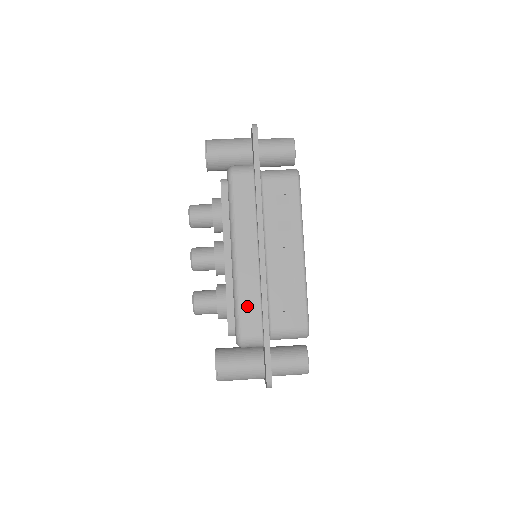
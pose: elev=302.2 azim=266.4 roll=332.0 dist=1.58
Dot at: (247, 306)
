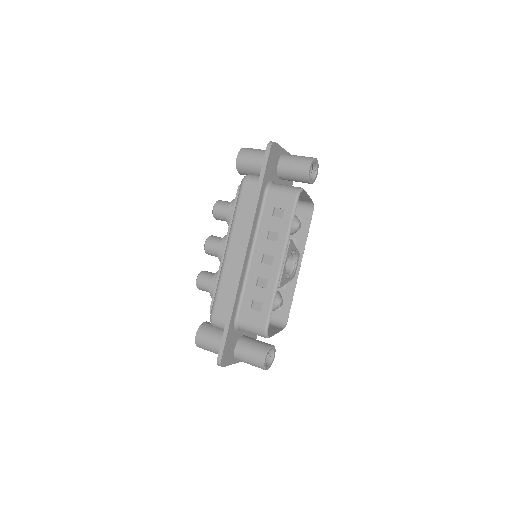
Dot at: (223, 294)
